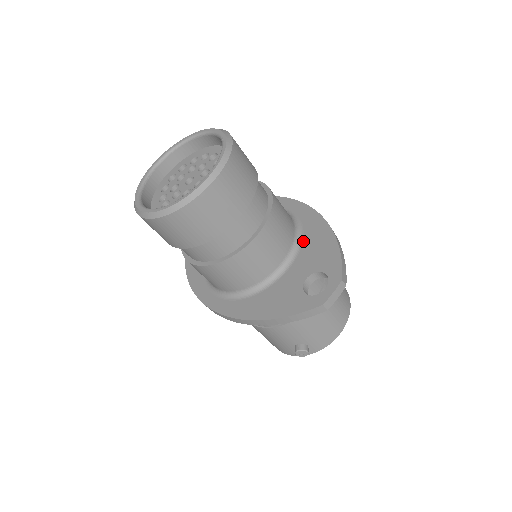
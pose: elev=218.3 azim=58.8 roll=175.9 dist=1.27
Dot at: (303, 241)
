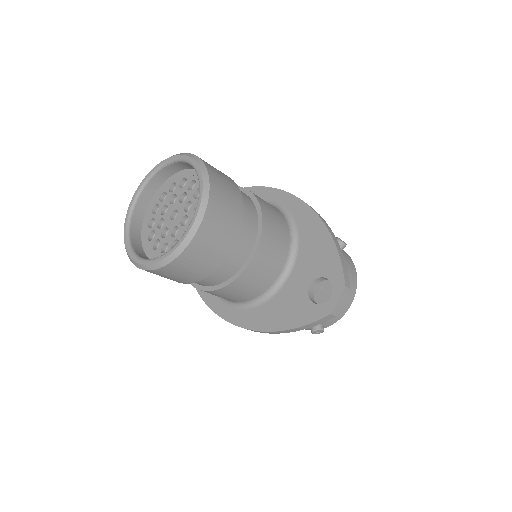
Dot at: (300, 241)
